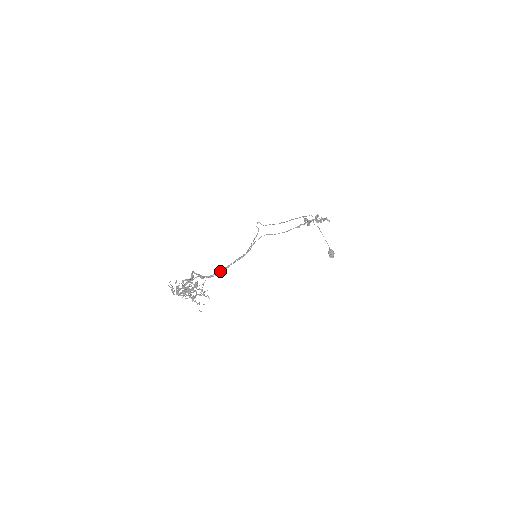
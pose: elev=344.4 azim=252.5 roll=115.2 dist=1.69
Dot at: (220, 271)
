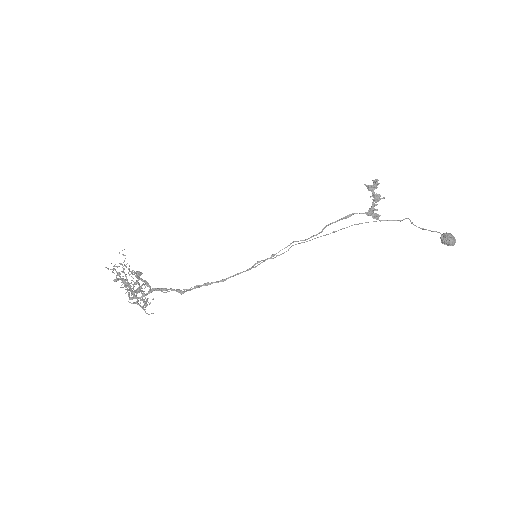
Dot at: (206, 283)
